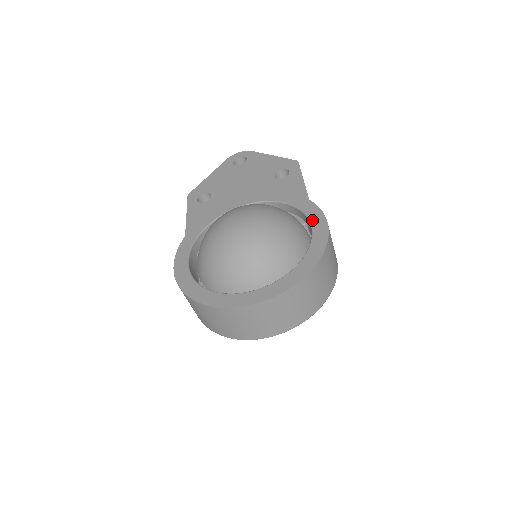
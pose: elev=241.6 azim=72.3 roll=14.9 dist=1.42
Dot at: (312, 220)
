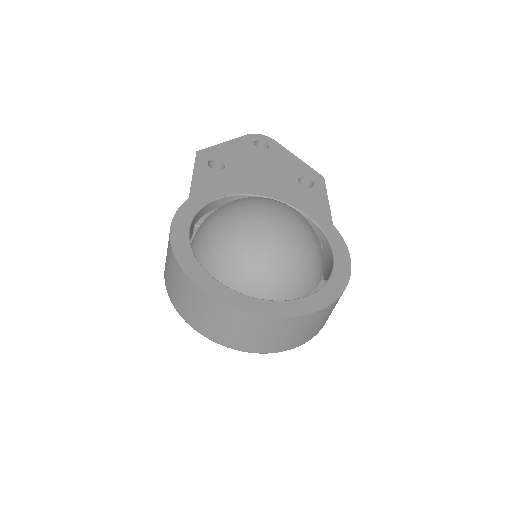
Dot at: (335, 249)
